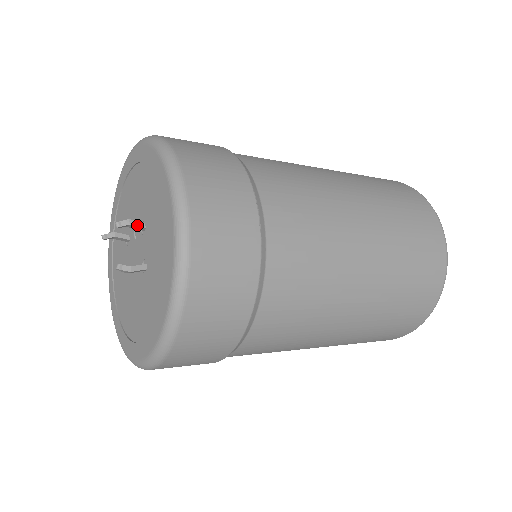
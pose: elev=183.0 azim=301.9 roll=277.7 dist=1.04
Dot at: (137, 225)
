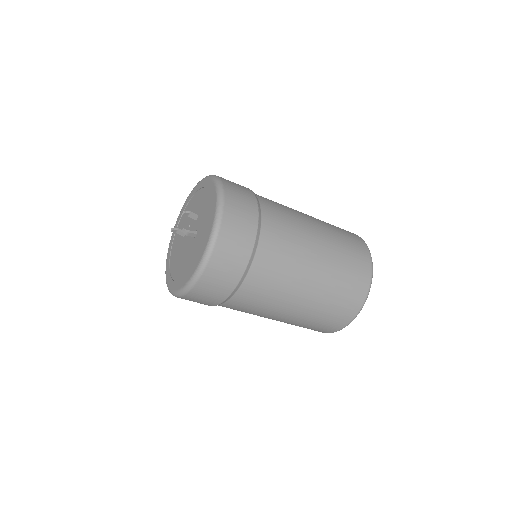
Dot at: (194, 214)
